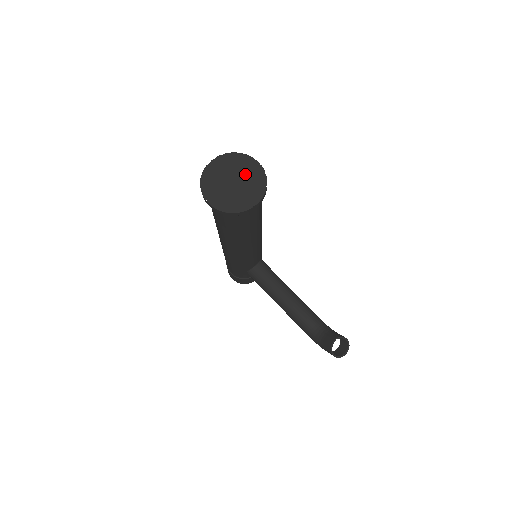
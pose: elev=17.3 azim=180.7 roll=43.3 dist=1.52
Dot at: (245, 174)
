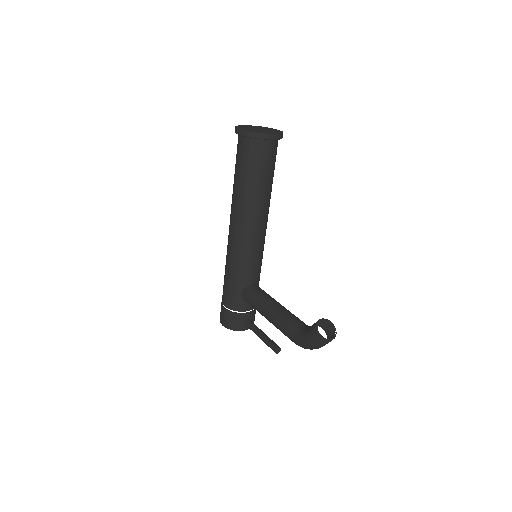
Dot at: (268, 130)
